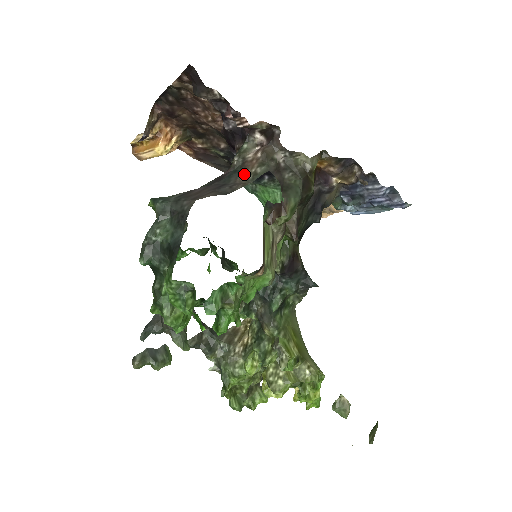
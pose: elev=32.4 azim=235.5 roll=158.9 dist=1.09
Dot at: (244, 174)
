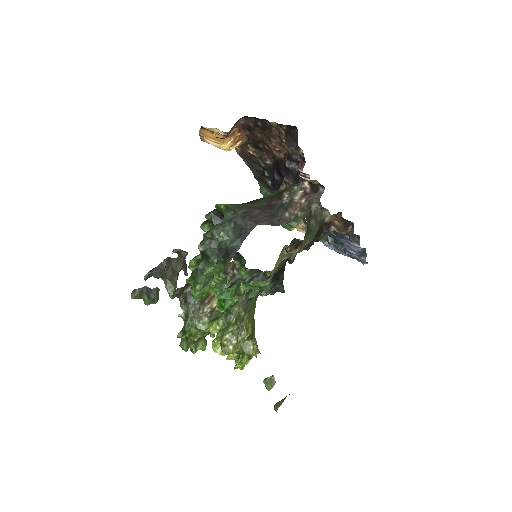
Dot at: (289, 212)
